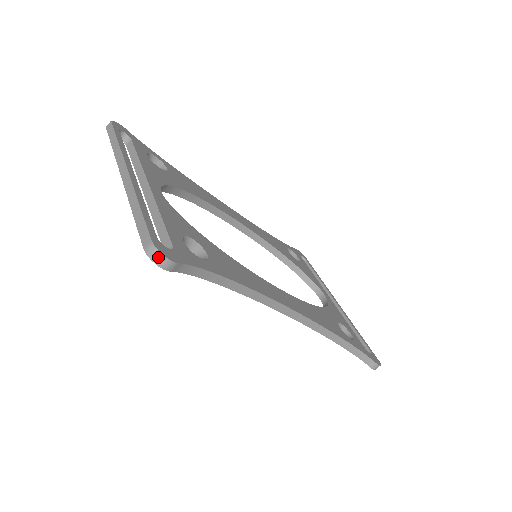
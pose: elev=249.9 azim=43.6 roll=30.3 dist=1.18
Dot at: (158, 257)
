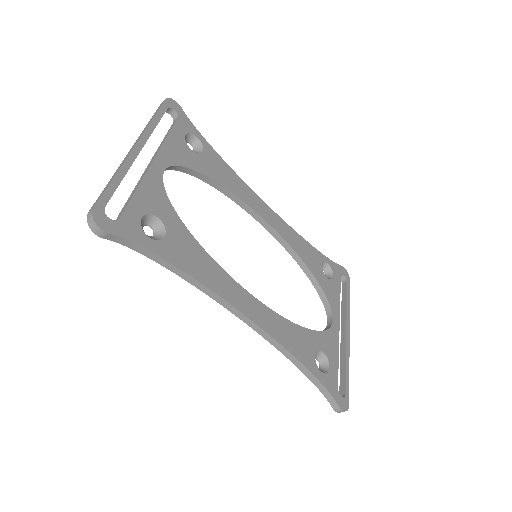
Dot at: (92, 223)
